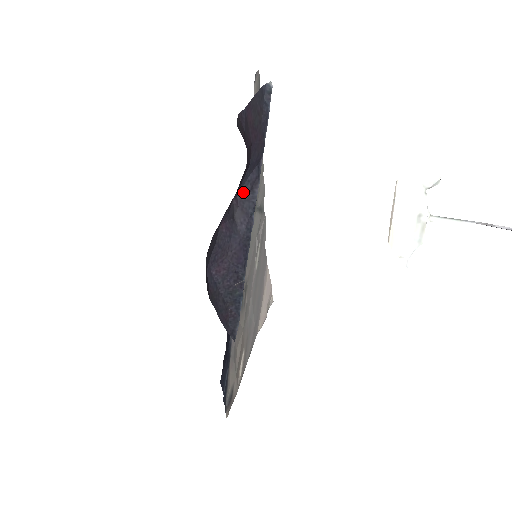
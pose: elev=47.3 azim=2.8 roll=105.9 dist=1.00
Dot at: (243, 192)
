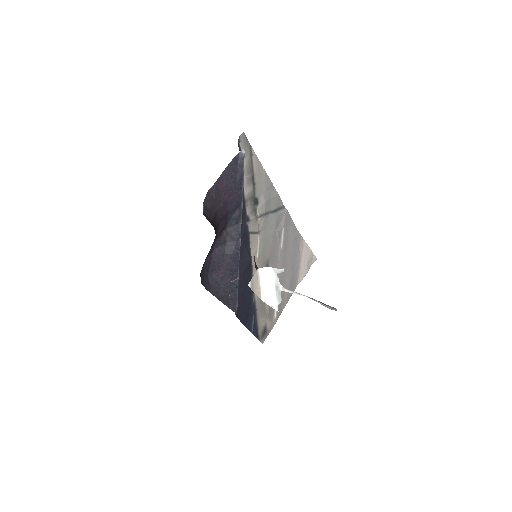
Dot at: (231, 225)
